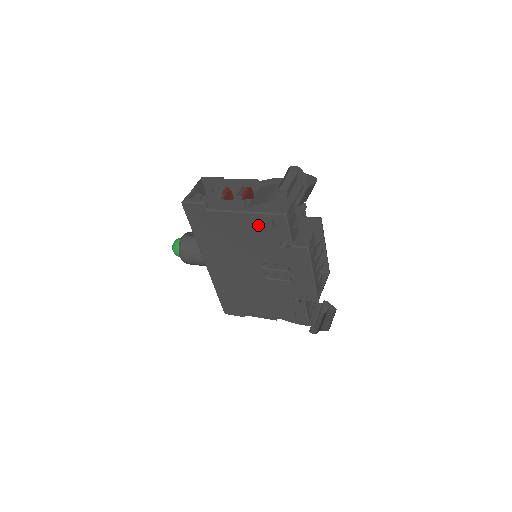
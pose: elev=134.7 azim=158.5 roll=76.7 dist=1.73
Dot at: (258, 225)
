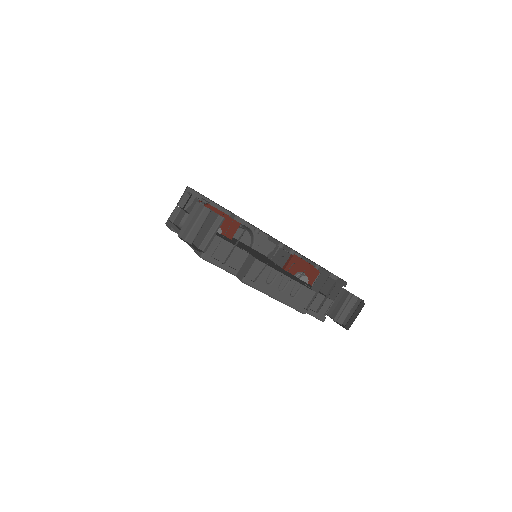
Dot at: occluded
